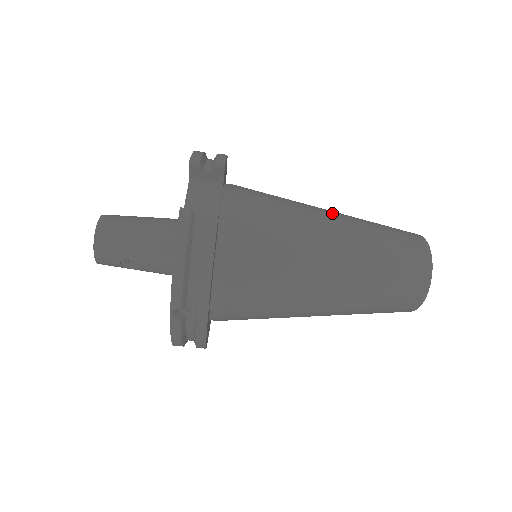
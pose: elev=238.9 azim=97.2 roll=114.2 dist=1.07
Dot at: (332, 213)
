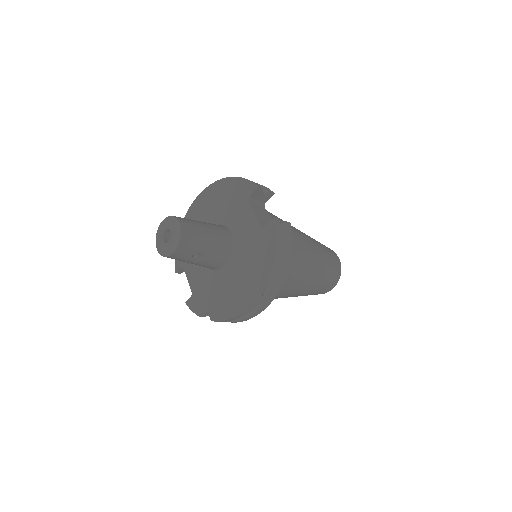
Dot at: occluded
